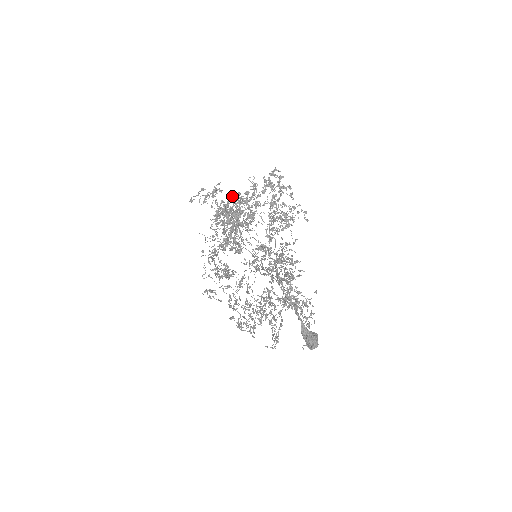
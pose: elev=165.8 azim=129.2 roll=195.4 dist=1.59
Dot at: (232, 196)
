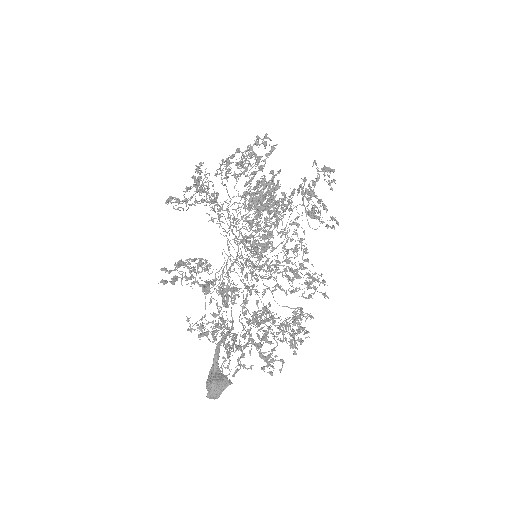
Dot at: (196, 166)
